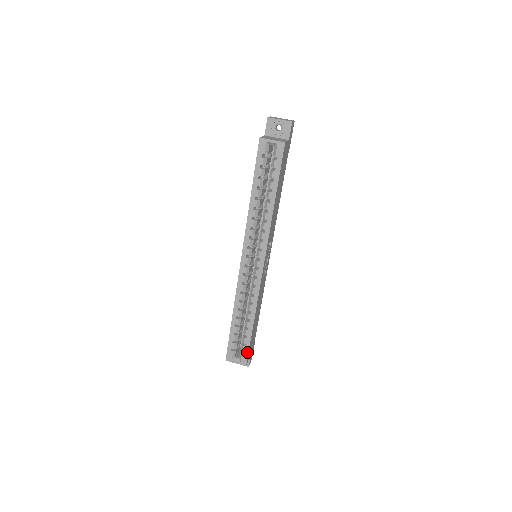
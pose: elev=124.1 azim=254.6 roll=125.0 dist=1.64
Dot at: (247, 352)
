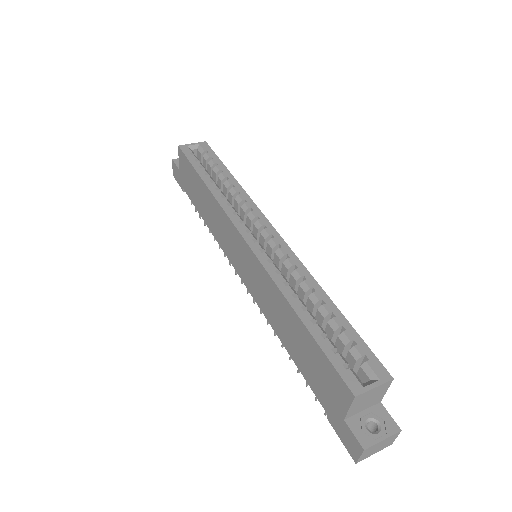
Dot at: (369, 352)
